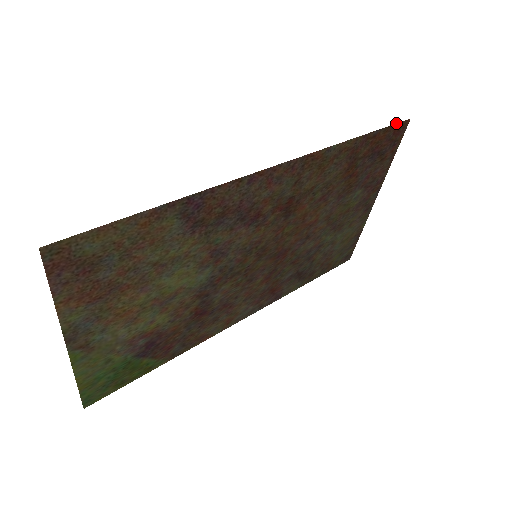
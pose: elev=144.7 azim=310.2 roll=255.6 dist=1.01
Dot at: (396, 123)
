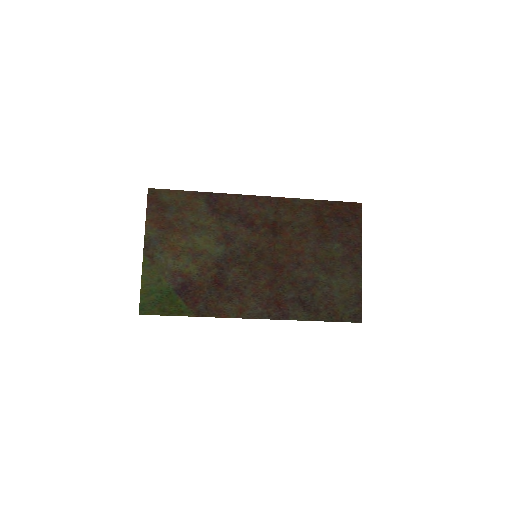
Dot at: (349, 202)
